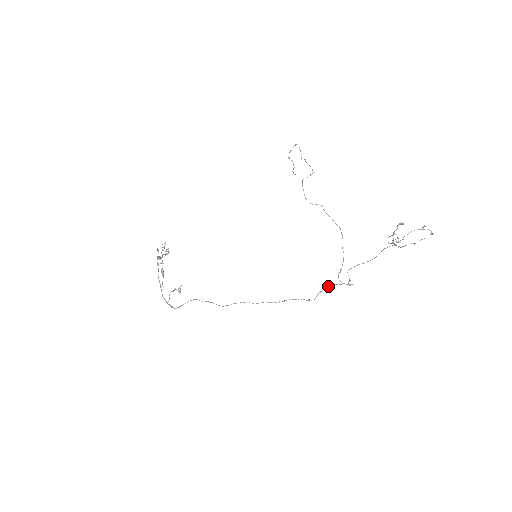
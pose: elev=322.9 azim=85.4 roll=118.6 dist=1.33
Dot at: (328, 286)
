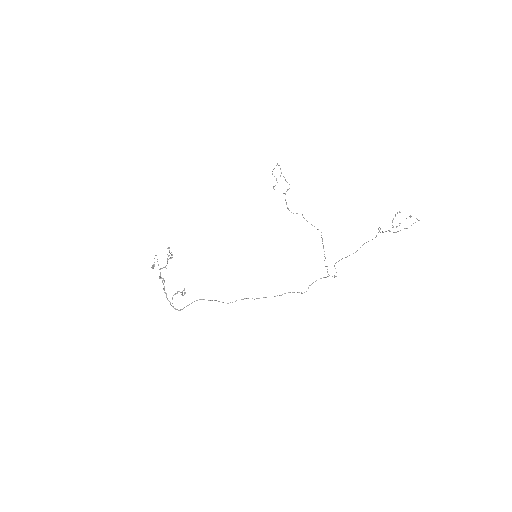
Dot at: (316, 280)
